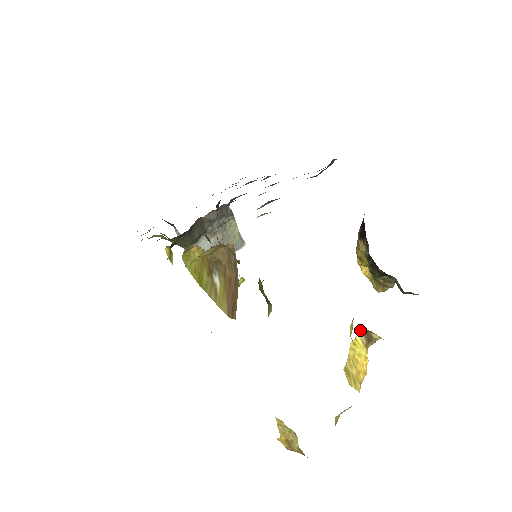
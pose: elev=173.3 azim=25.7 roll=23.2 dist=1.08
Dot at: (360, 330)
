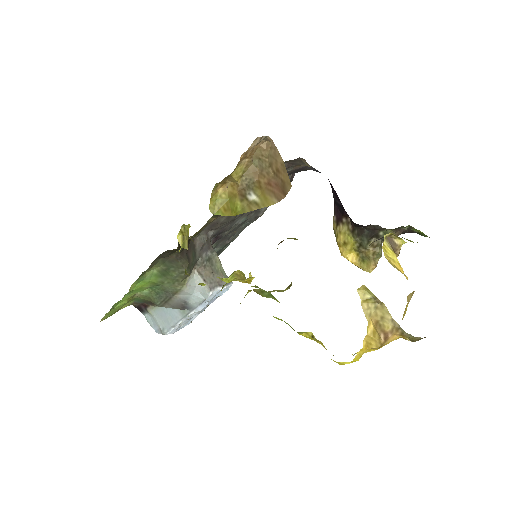
Dot at: (384, 236)
